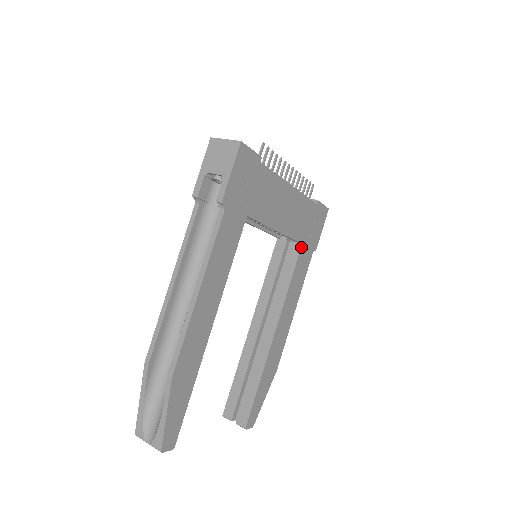
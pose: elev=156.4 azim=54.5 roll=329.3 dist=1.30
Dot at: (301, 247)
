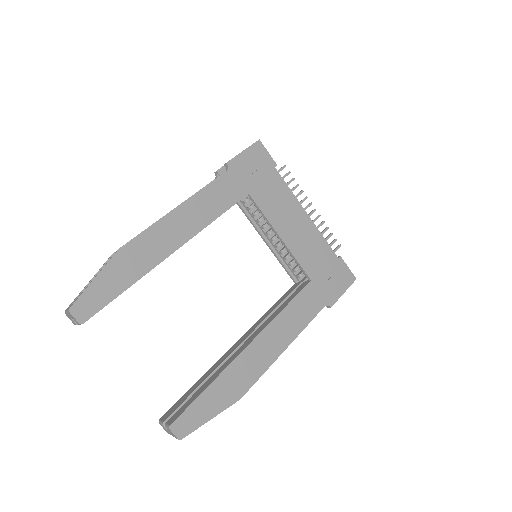
Dot at: (309, 283)
